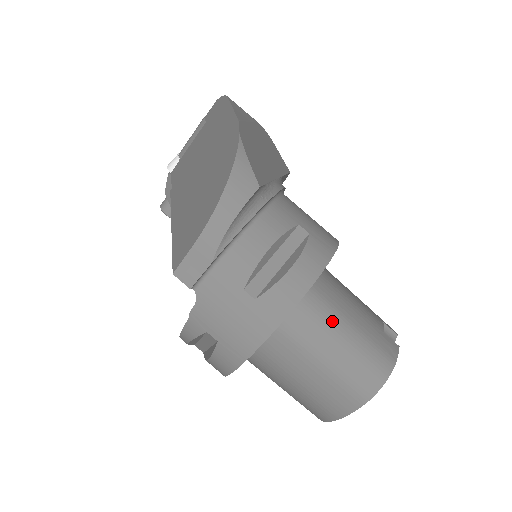
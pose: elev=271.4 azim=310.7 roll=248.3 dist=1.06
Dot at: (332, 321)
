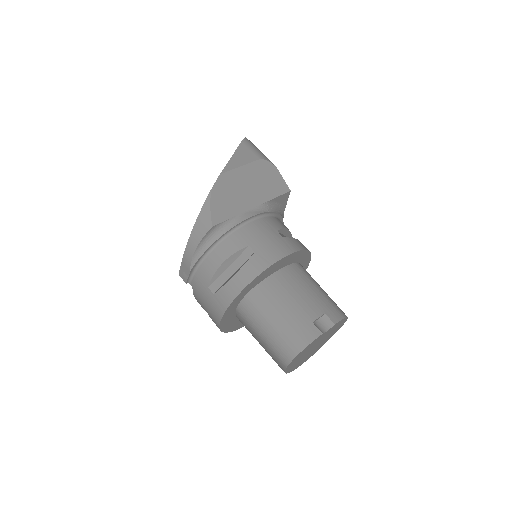
Dot at: (266, 311)
